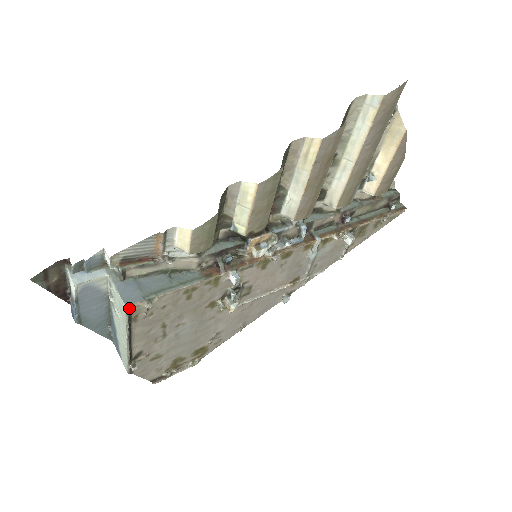
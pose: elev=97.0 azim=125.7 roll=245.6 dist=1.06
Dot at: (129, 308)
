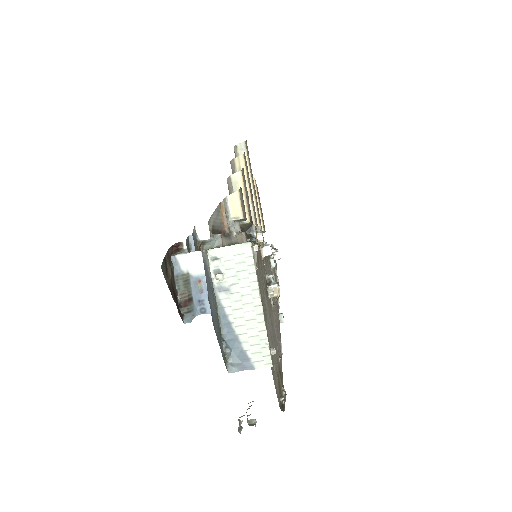
Dot at: (251, 247)
